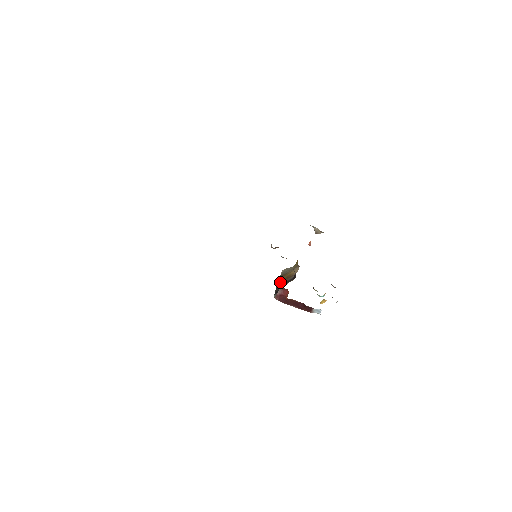
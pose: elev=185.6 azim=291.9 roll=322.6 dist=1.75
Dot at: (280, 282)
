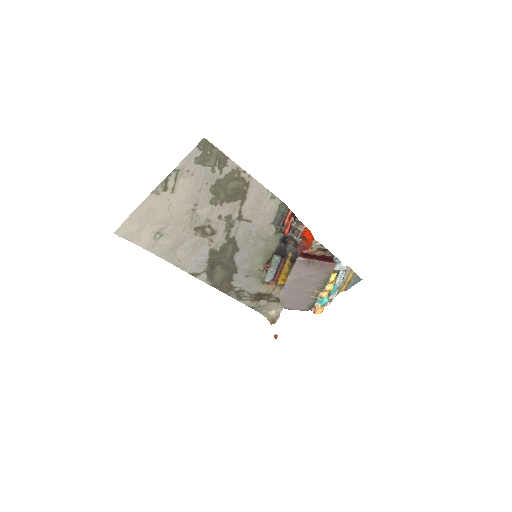
Dot at: occluded
